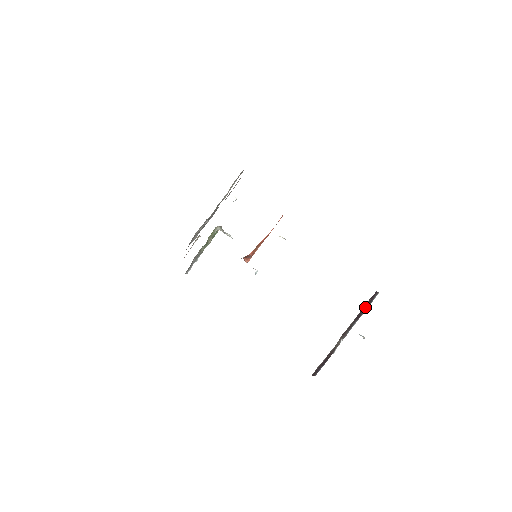
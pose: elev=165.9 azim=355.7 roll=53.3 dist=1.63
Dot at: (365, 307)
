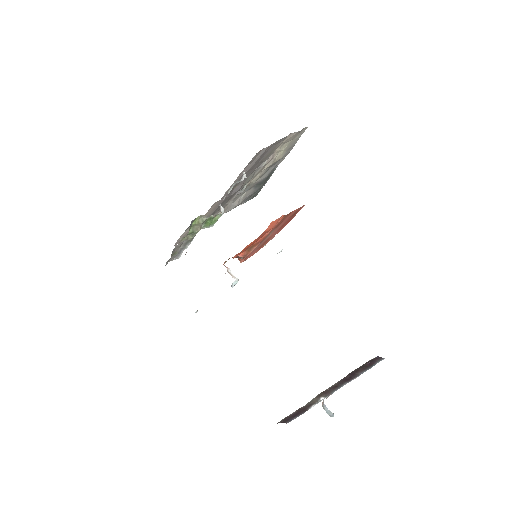
Dot at: (360, 370)
